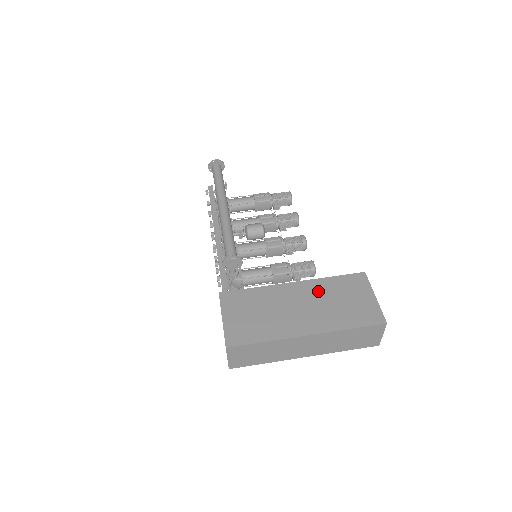
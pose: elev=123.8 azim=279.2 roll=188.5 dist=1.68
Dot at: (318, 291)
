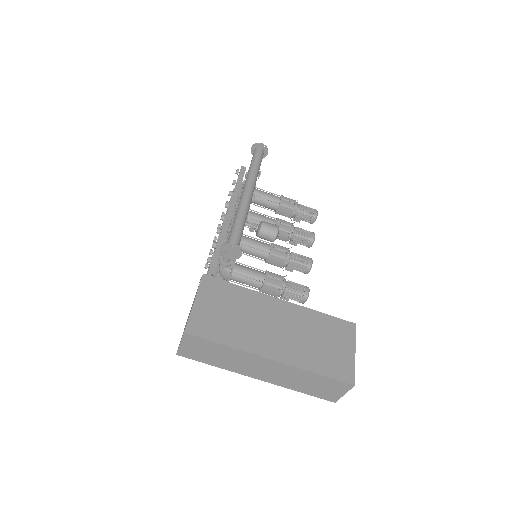
Dot at: (302, 320)
